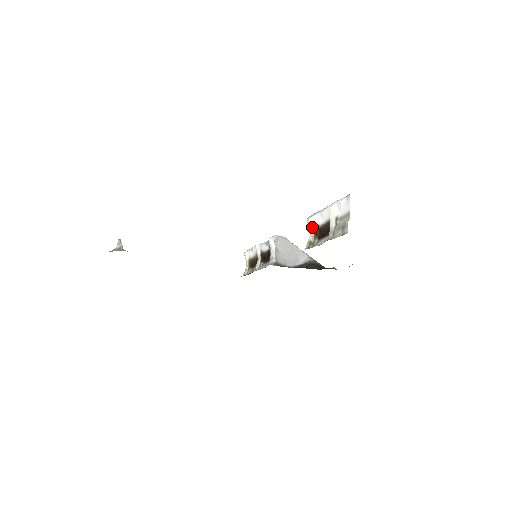
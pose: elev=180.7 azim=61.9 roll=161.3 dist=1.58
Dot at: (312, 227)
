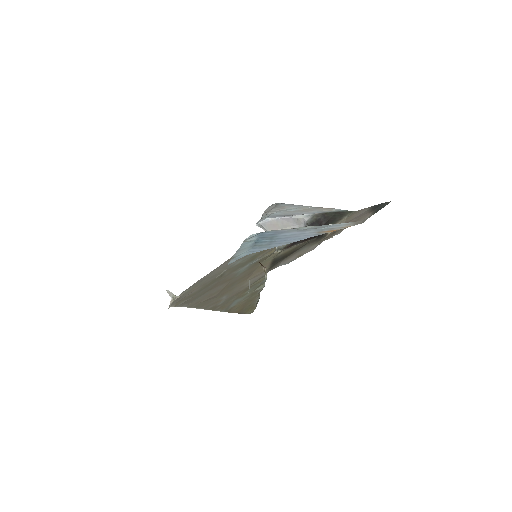
Dot at: occluded
